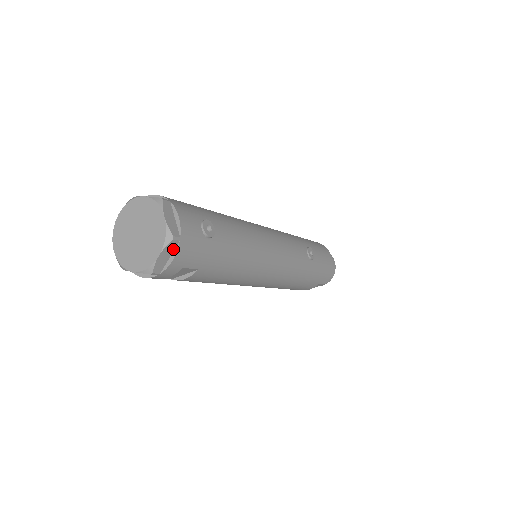
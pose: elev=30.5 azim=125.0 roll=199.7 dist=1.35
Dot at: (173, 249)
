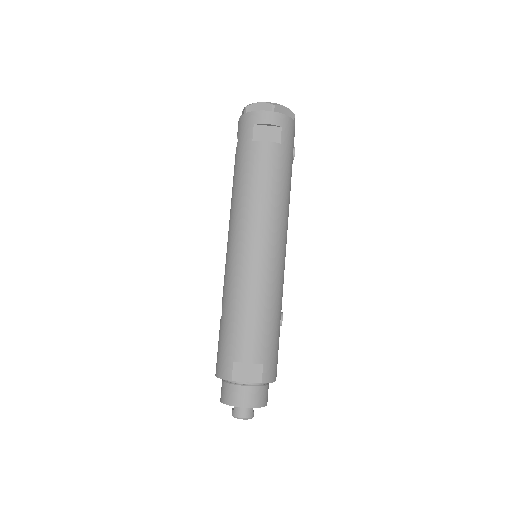
Dot at: (289, 117)
